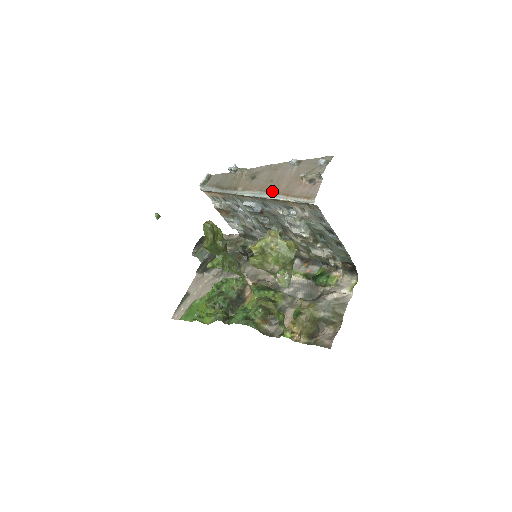
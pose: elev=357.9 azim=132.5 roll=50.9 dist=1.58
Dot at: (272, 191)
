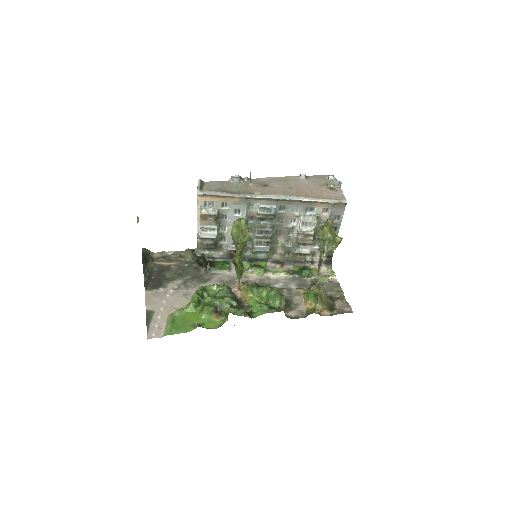
Dot at: (299, 195)
